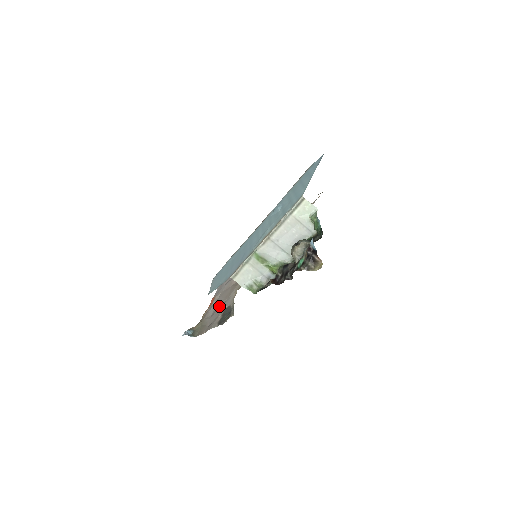
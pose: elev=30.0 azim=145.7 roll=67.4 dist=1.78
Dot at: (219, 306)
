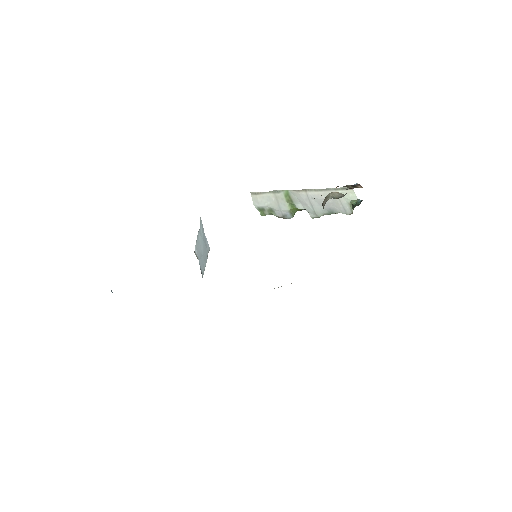
Dot at: occluded
